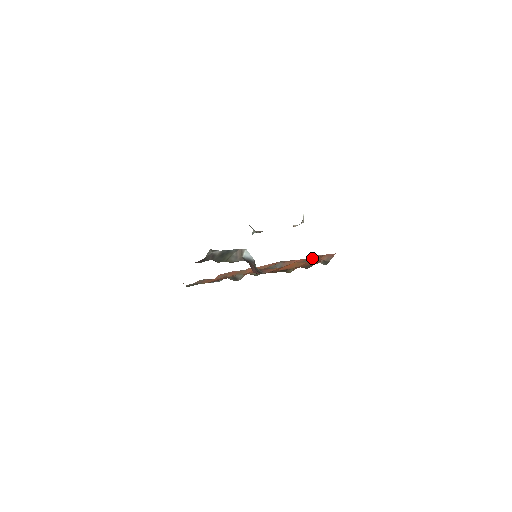
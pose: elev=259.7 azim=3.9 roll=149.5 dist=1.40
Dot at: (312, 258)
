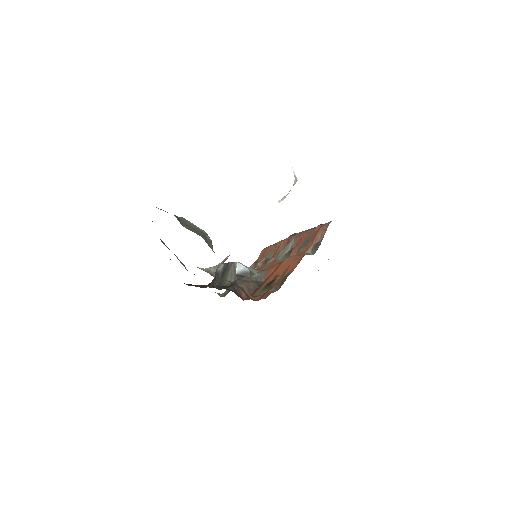
Dot at: (312, 233)
